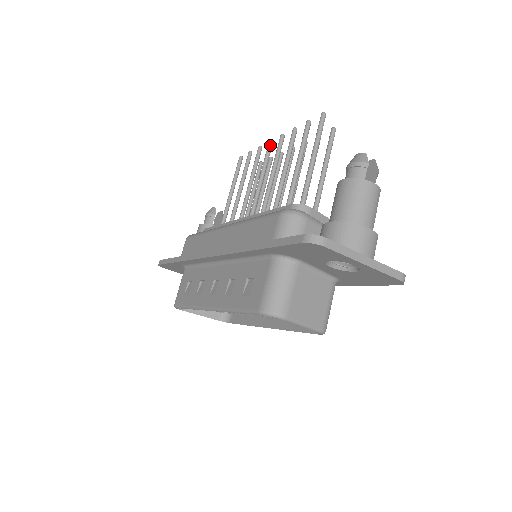
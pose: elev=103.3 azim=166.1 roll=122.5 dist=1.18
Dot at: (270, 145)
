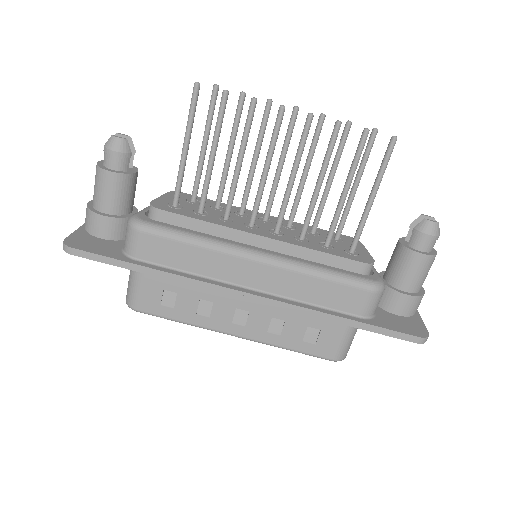
Dot at: (283, 115)
